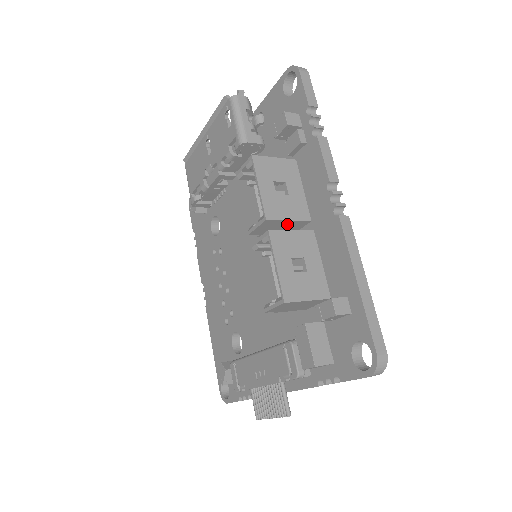
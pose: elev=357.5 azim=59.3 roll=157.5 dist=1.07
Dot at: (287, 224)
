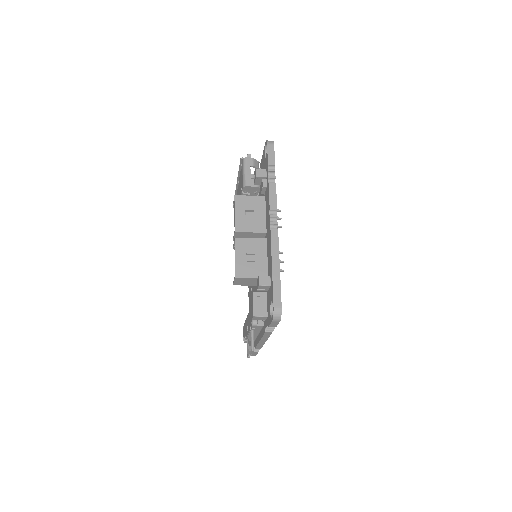
Dot at: (252, 235)
